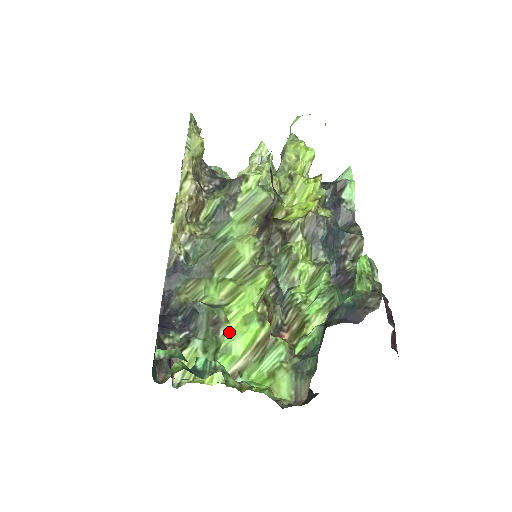
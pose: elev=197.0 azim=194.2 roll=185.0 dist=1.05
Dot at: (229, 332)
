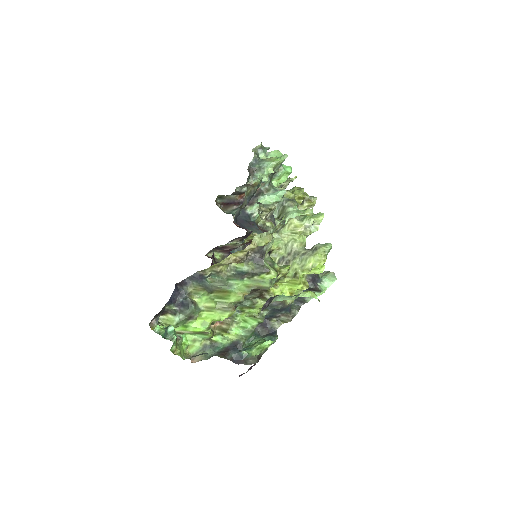
Dot at: (193, 322)
